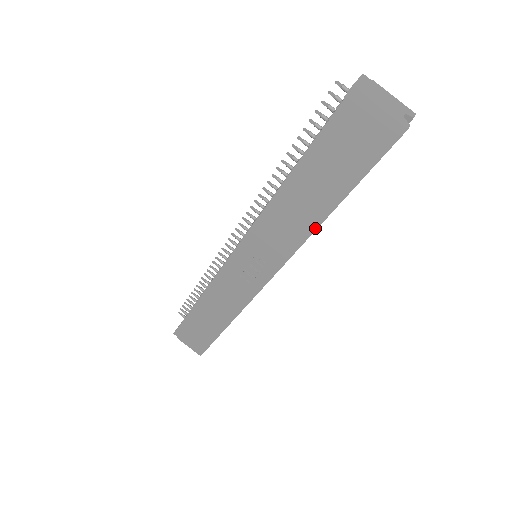
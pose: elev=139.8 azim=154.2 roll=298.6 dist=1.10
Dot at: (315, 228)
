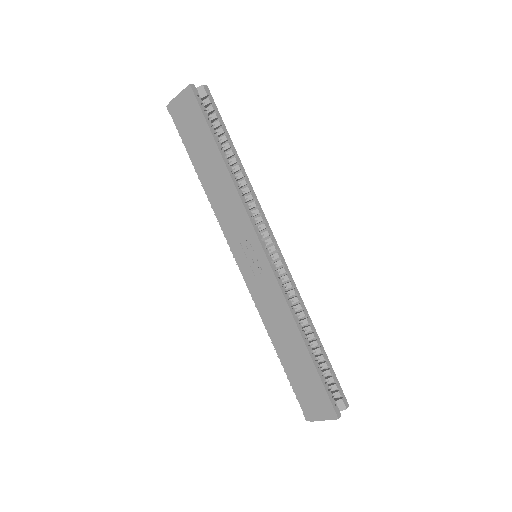
Dot at: (231, 180)
